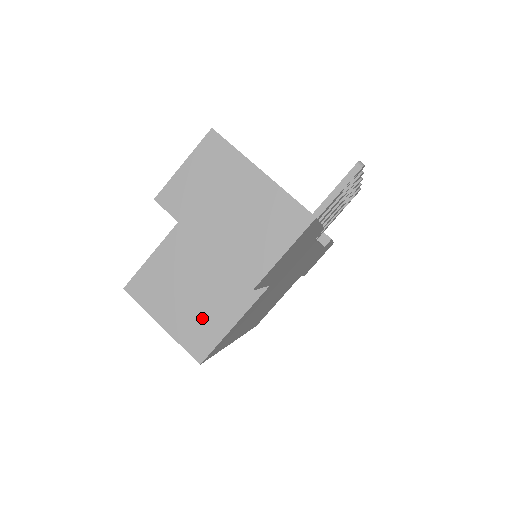
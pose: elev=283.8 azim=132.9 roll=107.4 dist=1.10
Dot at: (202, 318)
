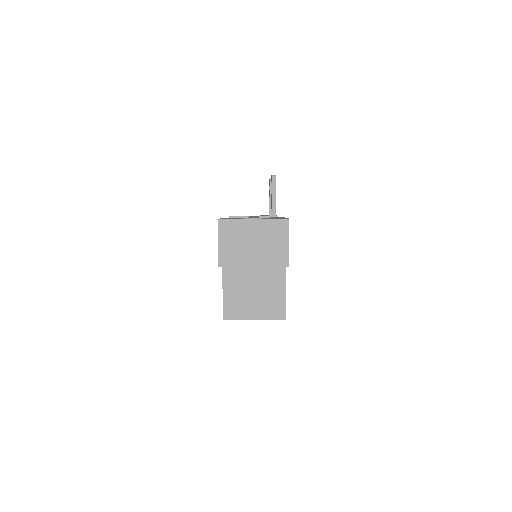
Dot at: (269, 300)
